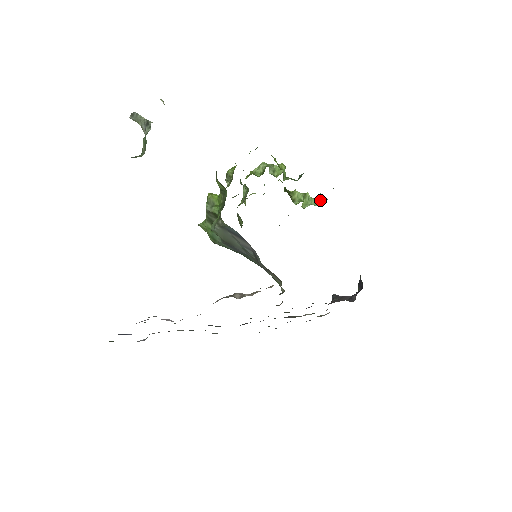
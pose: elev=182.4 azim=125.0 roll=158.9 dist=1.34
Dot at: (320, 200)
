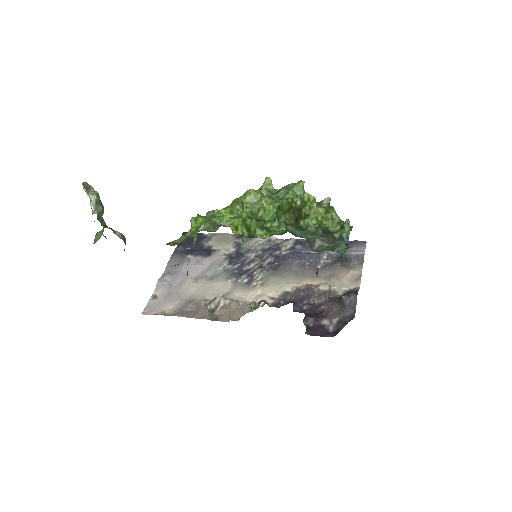
Dot at: (340, 229)
